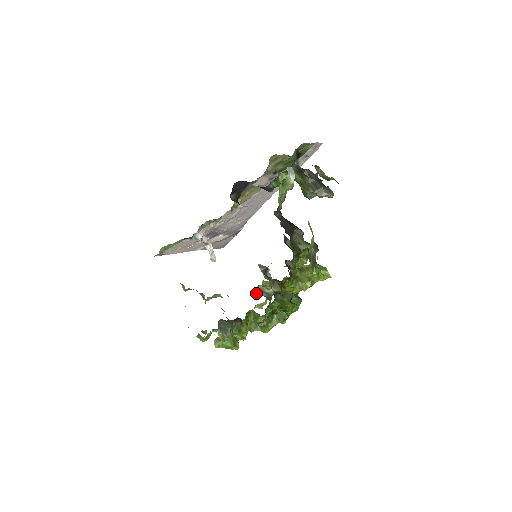
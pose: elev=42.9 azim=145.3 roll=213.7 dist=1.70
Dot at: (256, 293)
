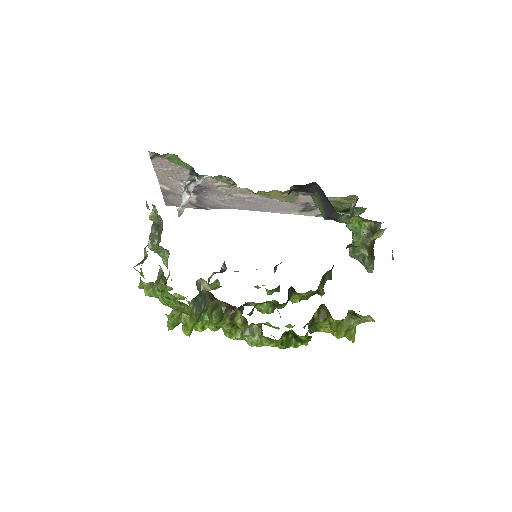
Dot at: occluded
